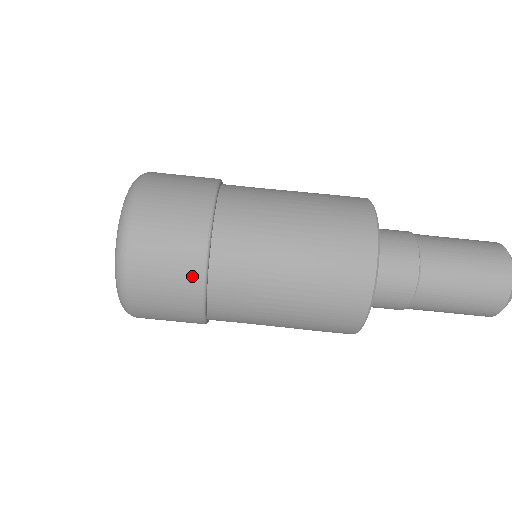
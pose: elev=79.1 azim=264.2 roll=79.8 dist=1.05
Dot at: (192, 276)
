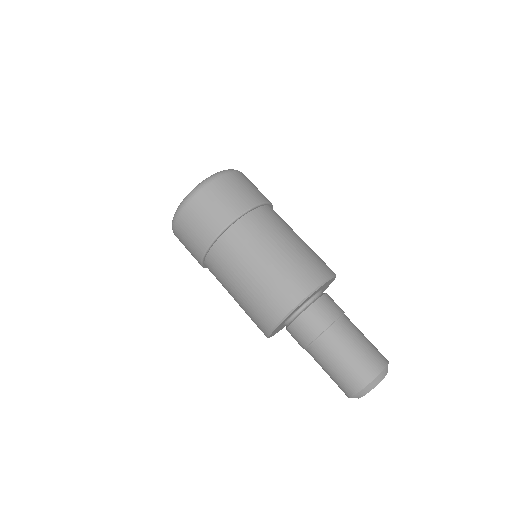
Dot at: (216, 226)
